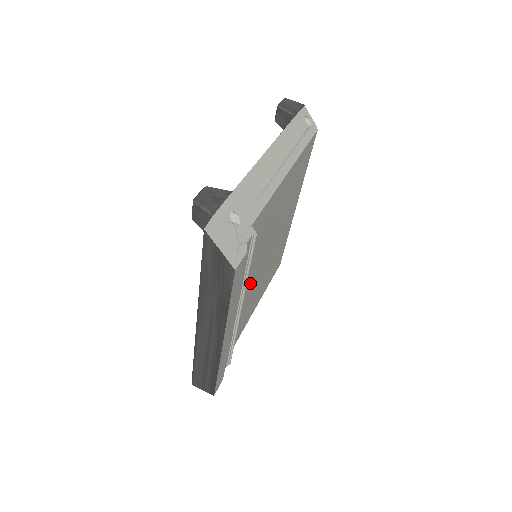
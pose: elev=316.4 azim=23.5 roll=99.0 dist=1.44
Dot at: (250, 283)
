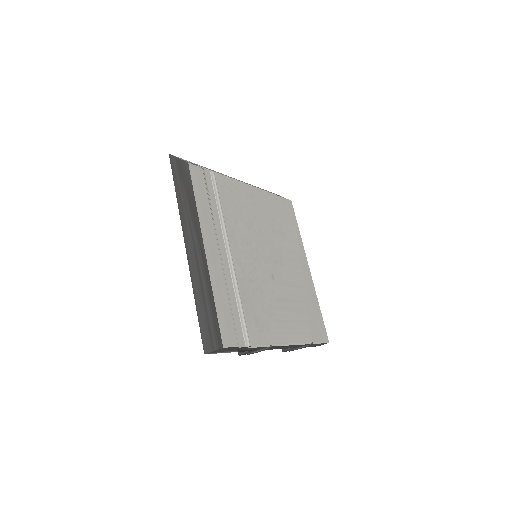
Dot at: (247, 258)
